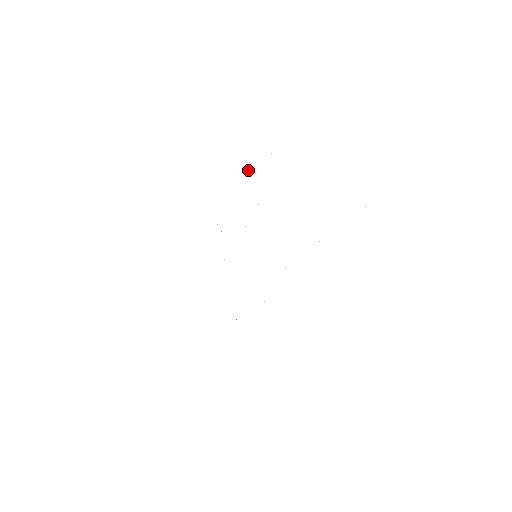
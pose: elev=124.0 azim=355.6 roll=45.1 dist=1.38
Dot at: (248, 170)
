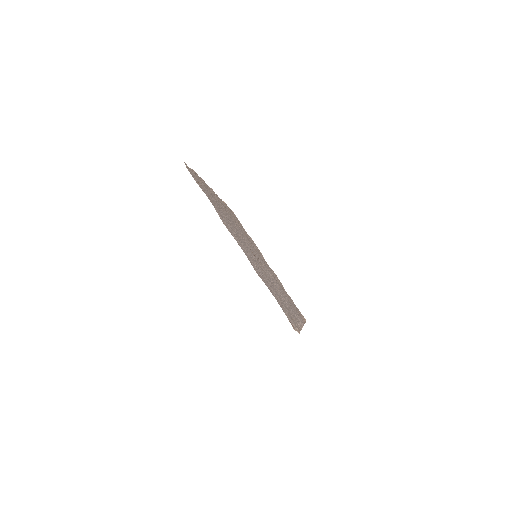
Dot at: (199, 178)
